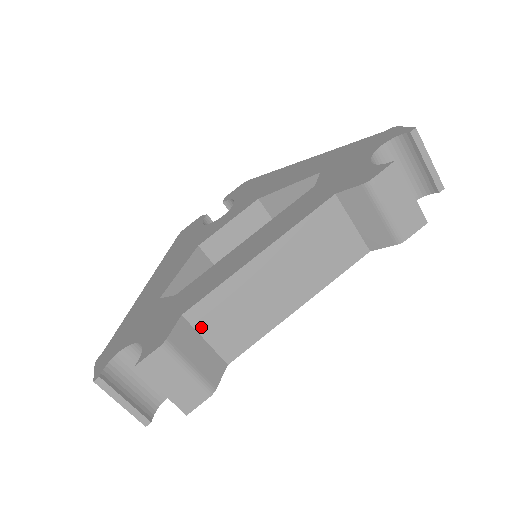
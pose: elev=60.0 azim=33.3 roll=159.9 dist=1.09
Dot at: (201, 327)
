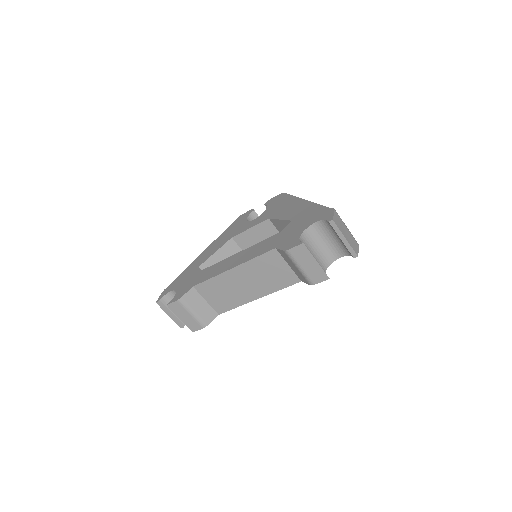
Dot at: (203, 294)
